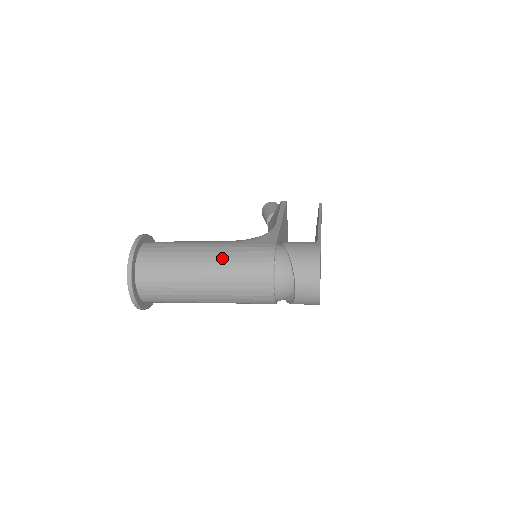
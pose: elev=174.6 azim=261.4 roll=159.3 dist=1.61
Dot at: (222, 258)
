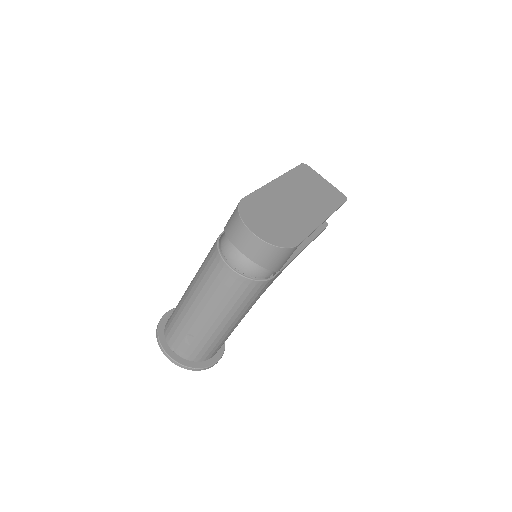
Dot at: (195, 279)
